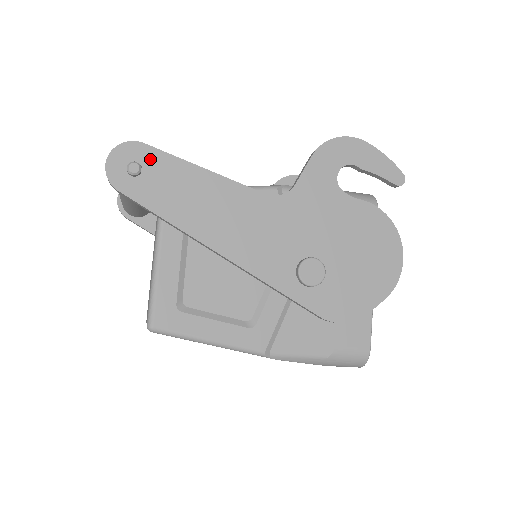
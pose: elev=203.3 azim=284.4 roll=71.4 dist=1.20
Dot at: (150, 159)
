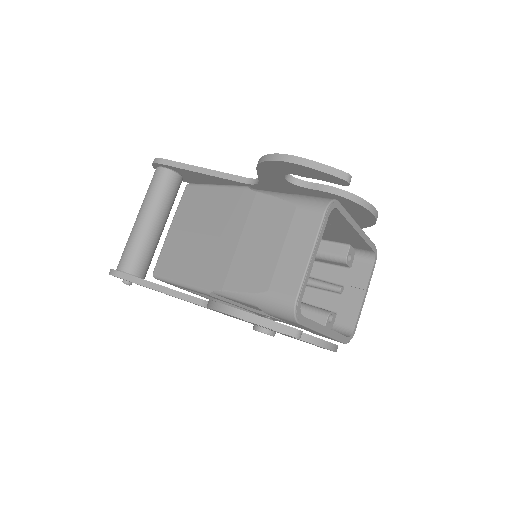
Dot at: occluded
